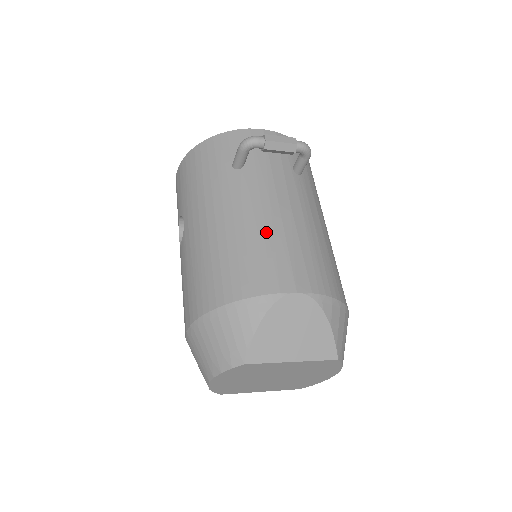
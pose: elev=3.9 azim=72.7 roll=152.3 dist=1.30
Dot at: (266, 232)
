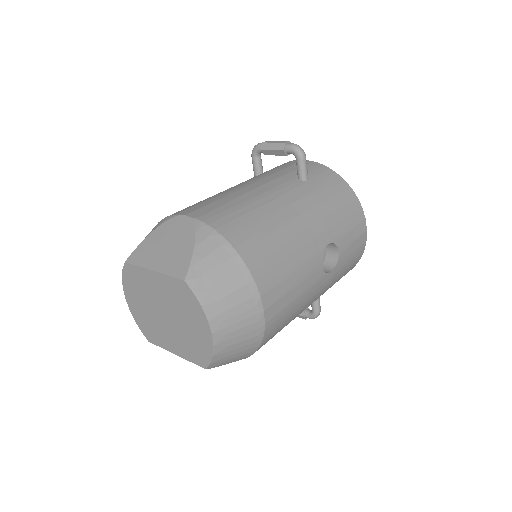
Dot at: (218, 194)
